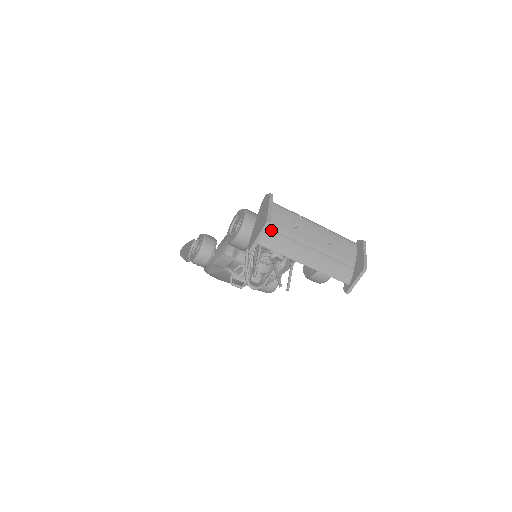
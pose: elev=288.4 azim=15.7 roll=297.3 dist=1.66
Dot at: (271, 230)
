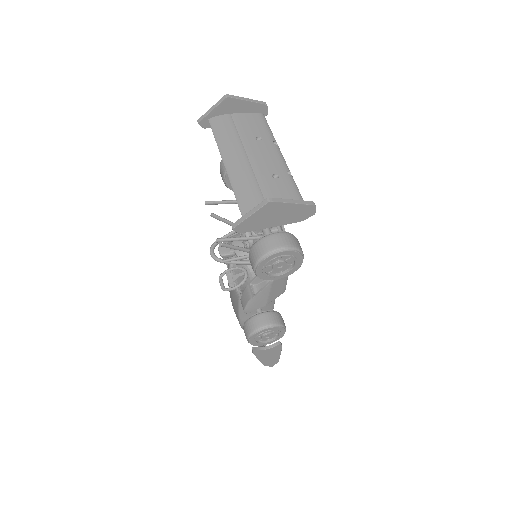
Dot at: (232, 121)
